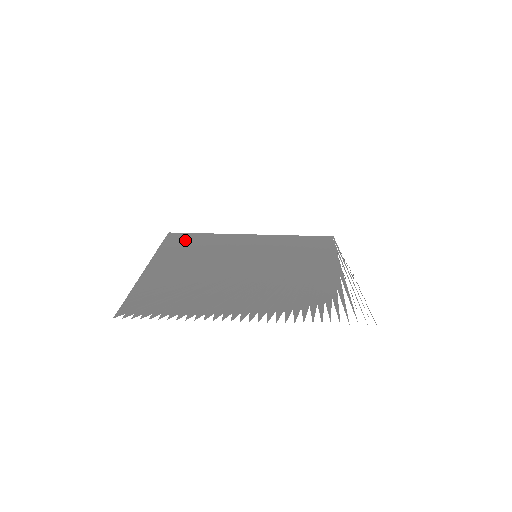
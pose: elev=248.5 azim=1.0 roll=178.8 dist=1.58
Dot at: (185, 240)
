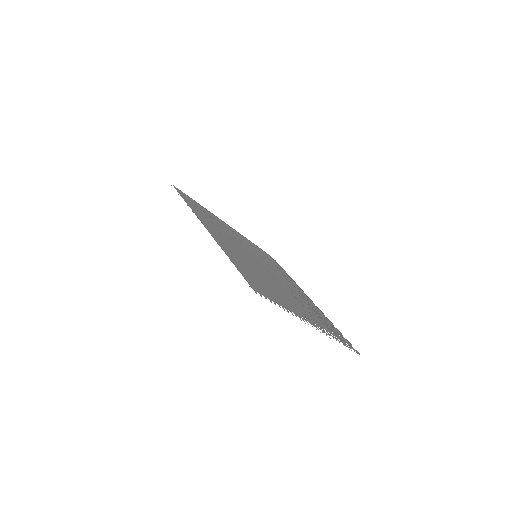
Dot at: (196, 205)
